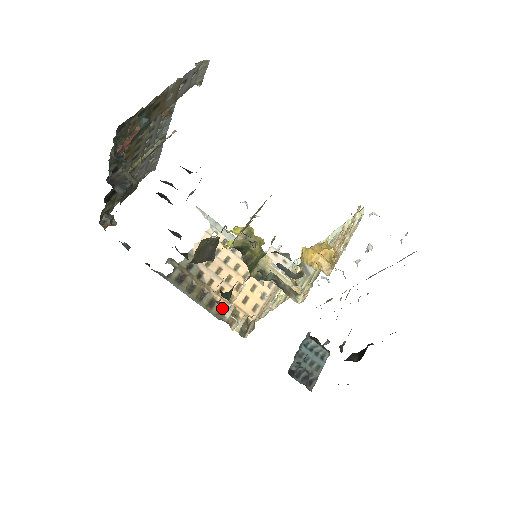
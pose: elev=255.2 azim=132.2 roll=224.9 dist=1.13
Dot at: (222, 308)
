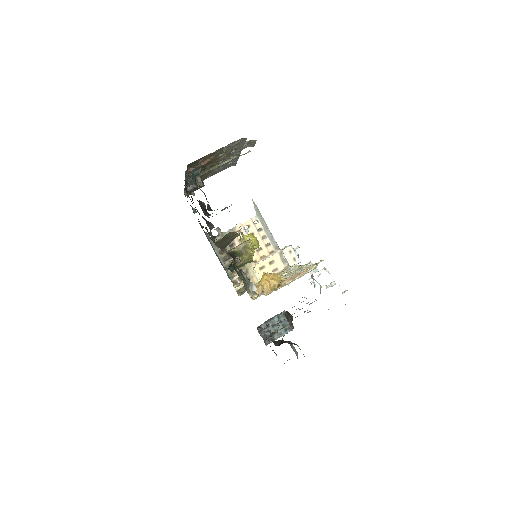
Dot at: occluded
